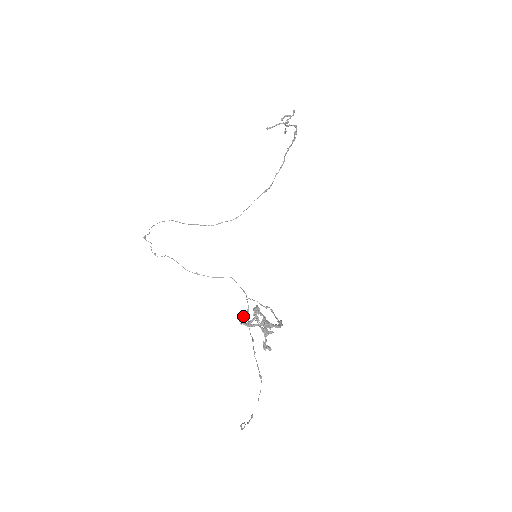
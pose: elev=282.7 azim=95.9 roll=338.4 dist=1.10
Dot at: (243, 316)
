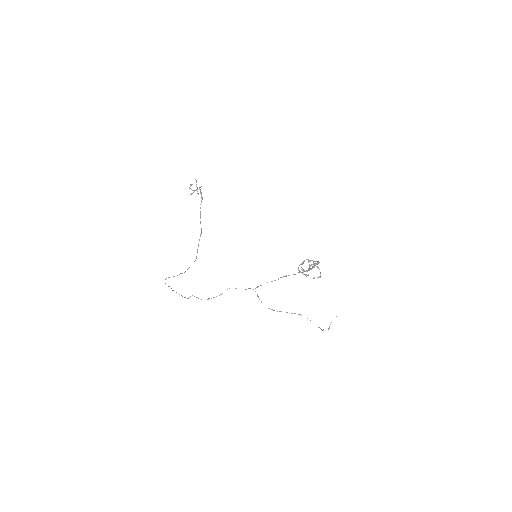
Dot at: (302, 269)
